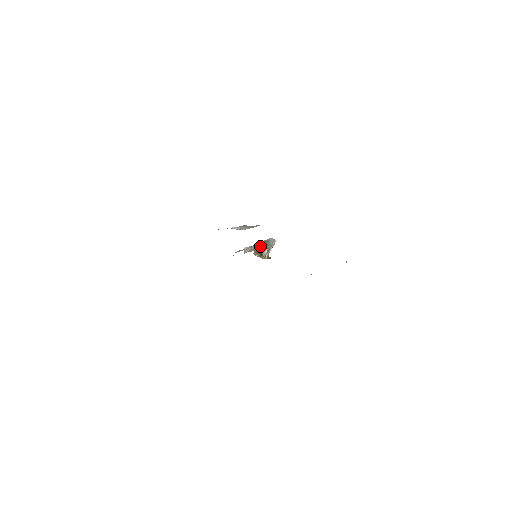
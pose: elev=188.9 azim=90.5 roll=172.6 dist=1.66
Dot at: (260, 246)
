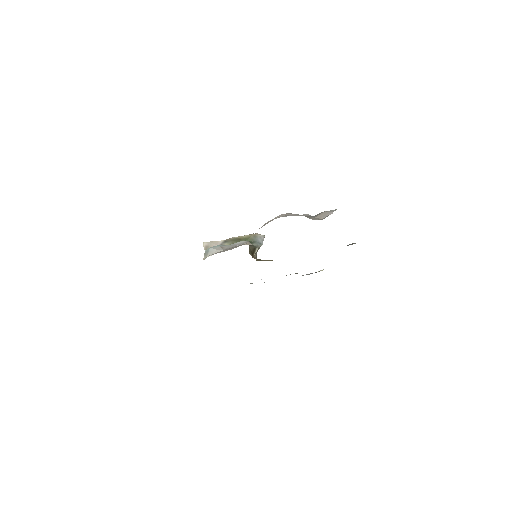
Dot at: occluded
